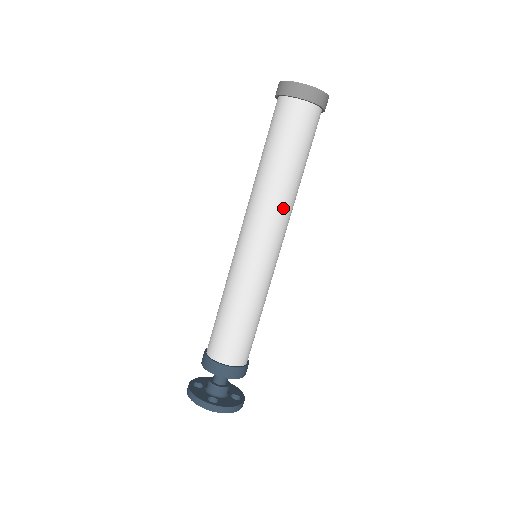
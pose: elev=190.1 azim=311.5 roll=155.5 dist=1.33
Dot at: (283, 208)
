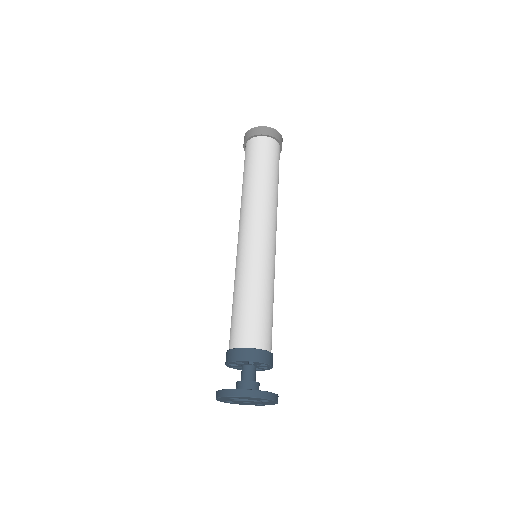
Dot at: occluded
